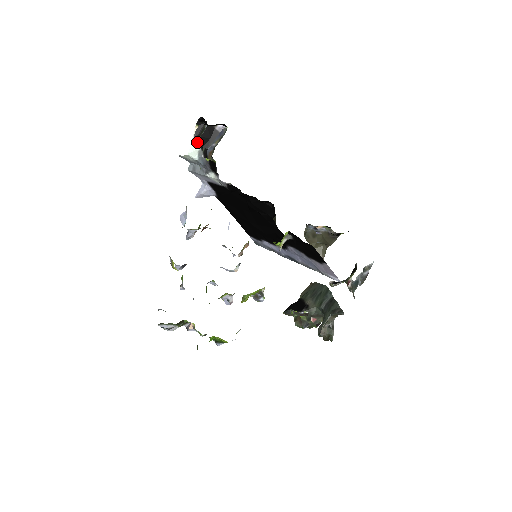
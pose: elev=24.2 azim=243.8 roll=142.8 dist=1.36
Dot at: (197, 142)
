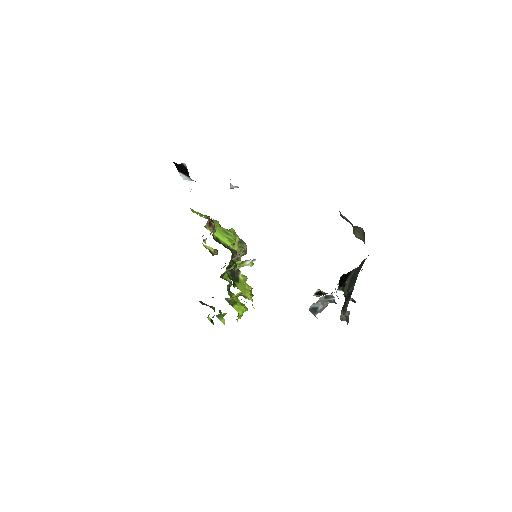
Dot at: (182, 173)
